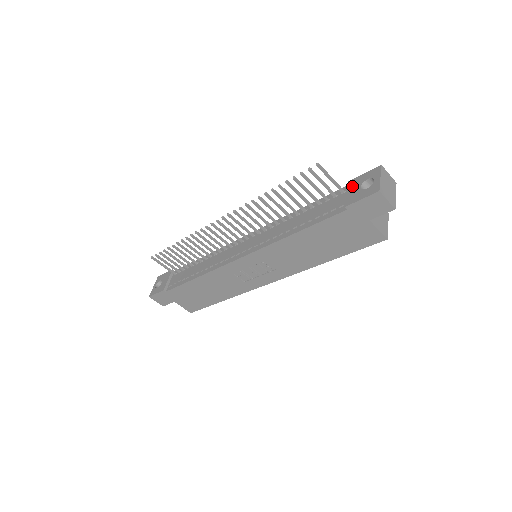
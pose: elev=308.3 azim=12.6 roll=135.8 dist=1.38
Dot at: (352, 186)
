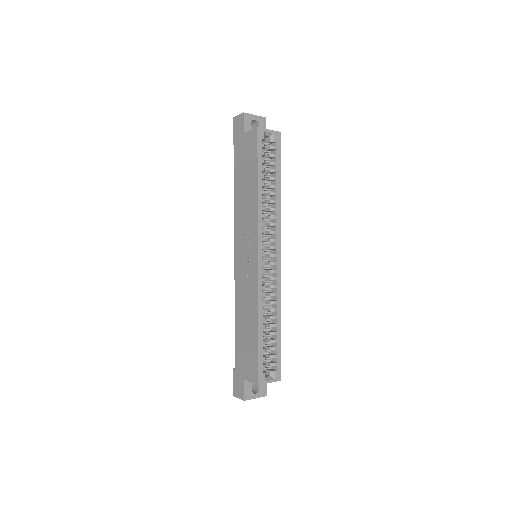
Dot at: occluded
